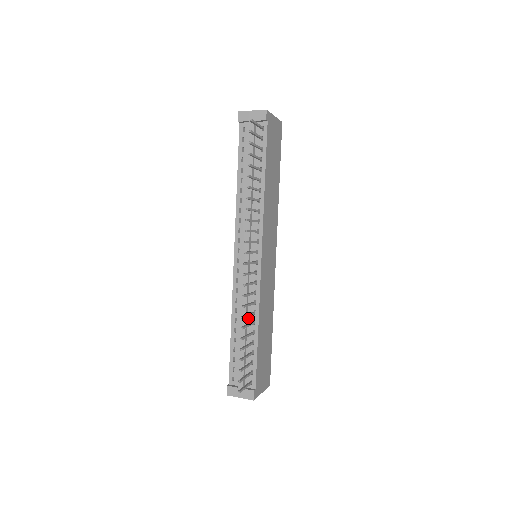
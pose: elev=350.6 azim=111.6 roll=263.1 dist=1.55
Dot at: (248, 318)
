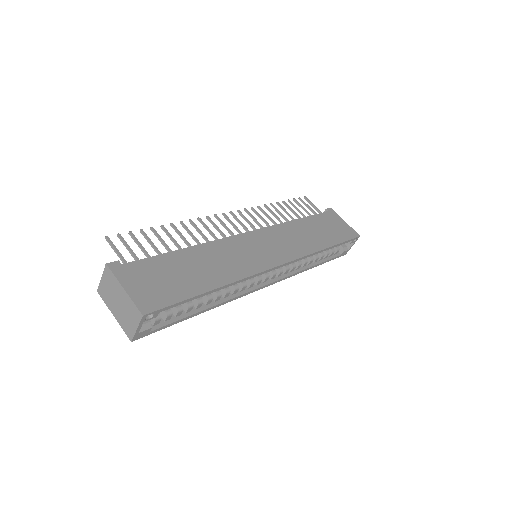
Dot at: occluded
